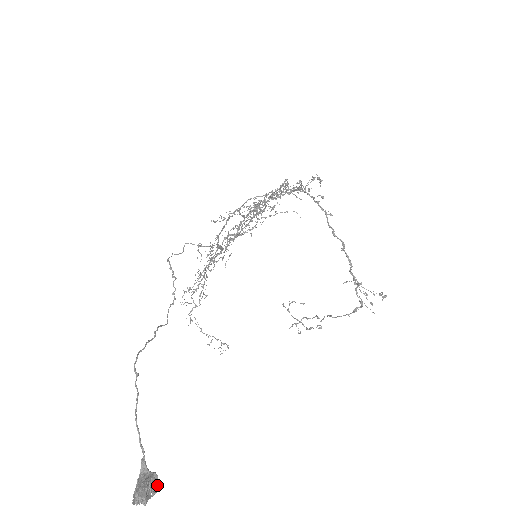
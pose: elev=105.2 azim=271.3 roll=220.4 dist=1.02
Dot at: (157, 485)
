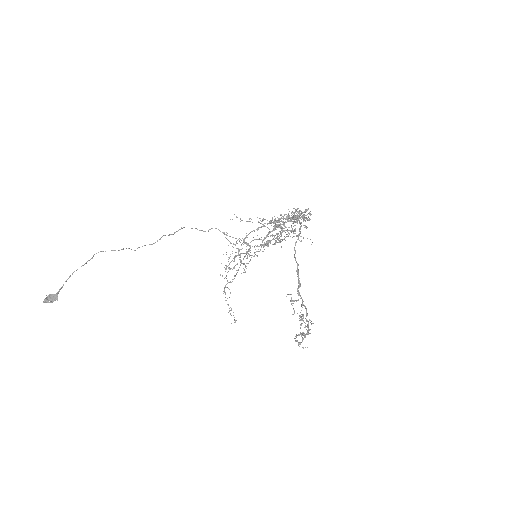
Dot at: (55, 300)
